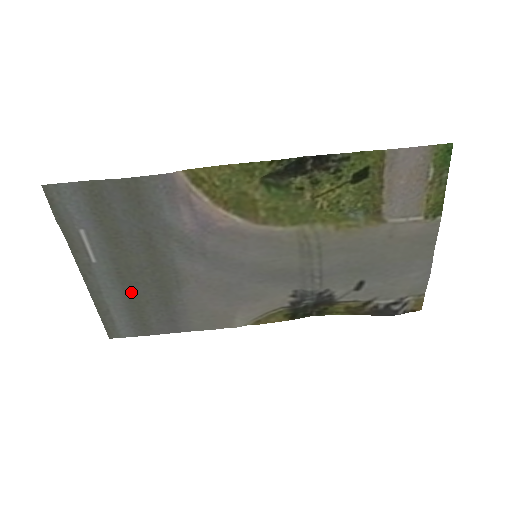
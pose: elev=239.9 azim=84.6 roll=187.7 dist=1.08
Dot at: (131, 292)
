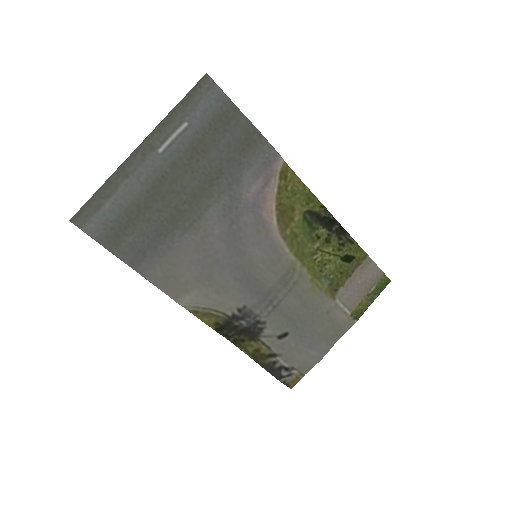
Dot at: (149, 200)
